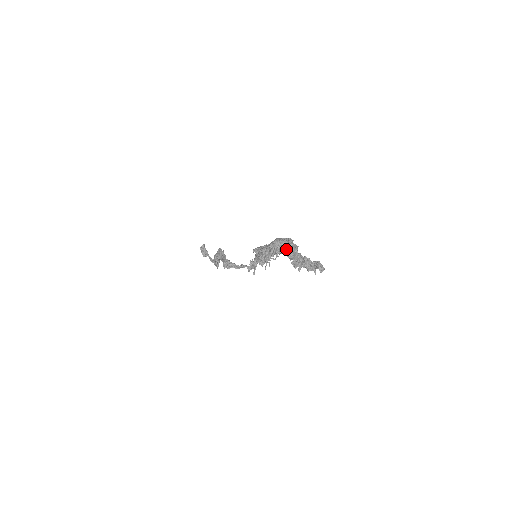
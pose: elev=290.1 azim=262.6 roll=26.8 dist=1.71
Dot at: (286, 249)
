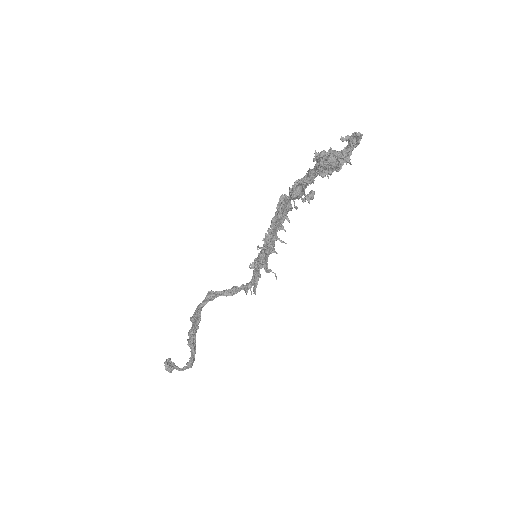
Dot at: (301, 179)
